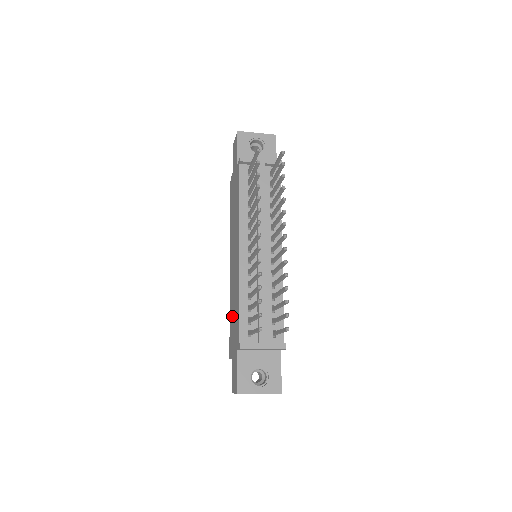
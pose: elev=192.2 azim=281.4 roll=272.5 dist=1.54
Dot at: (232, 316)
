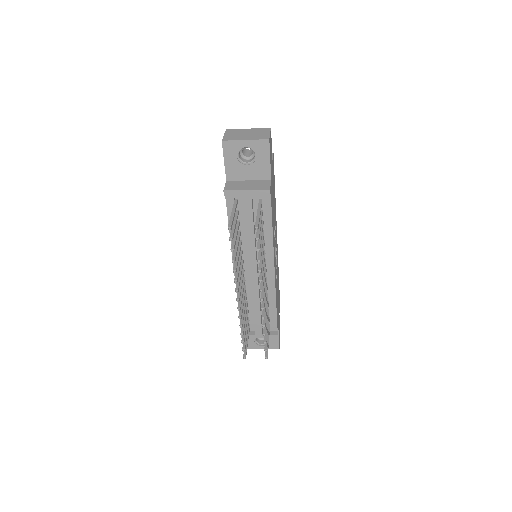
Dot at: occluded
